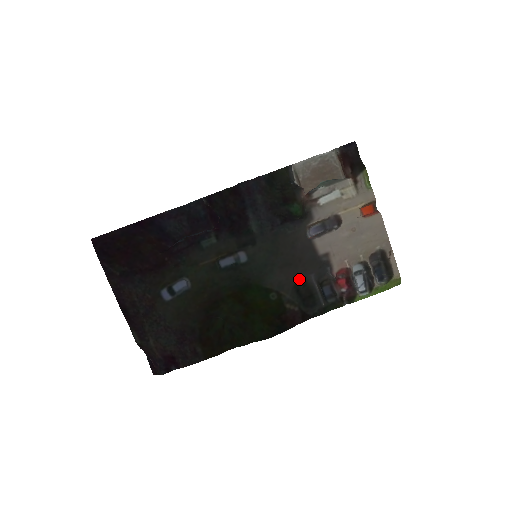
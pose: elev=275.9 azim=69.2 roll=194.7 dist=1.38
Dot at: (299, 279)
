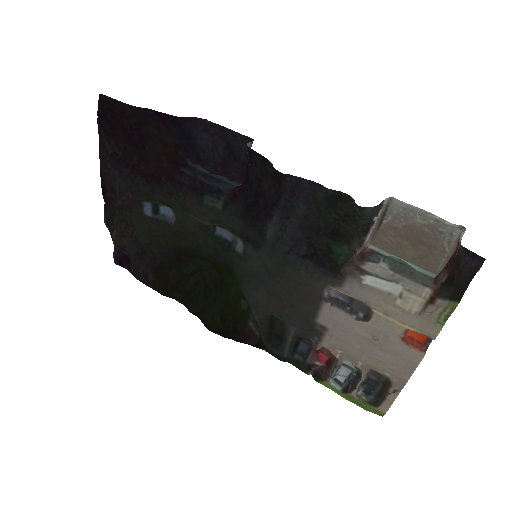
Dot at: (280, 316)
